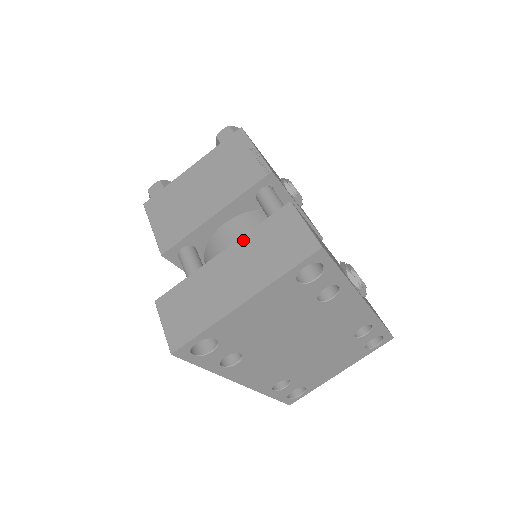
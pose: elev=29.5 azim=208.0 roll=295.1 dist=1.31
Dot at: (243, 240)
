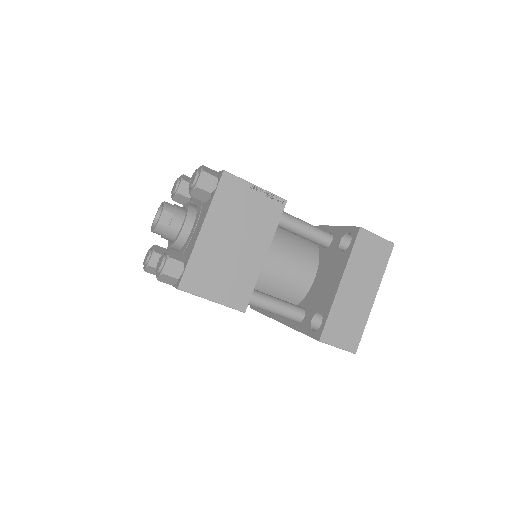
Dot at: (349, 267)
